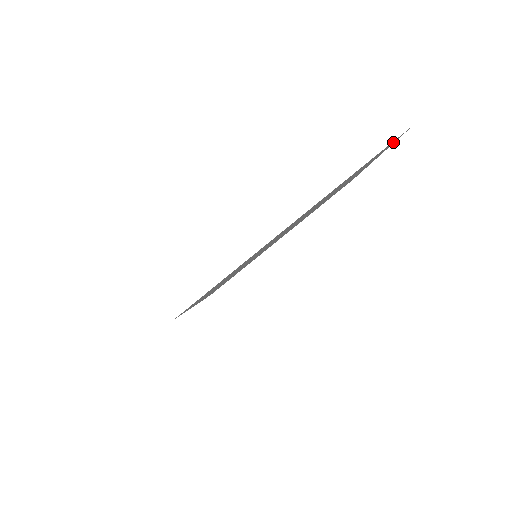
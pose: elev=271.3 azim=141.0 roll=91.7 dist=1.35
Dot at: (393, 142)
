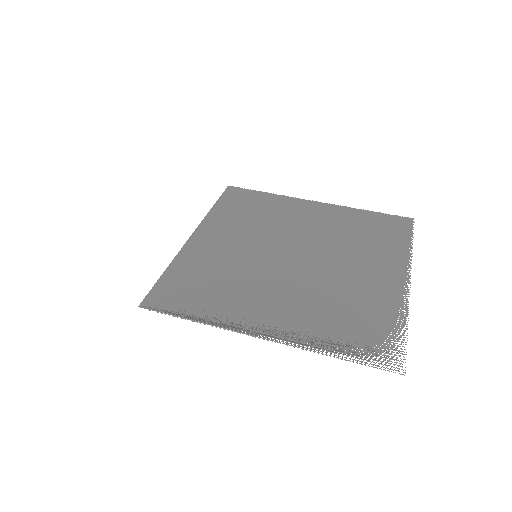
Dot at: occluded
